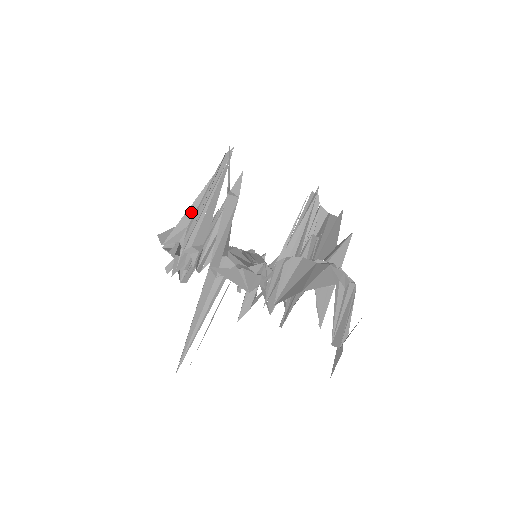
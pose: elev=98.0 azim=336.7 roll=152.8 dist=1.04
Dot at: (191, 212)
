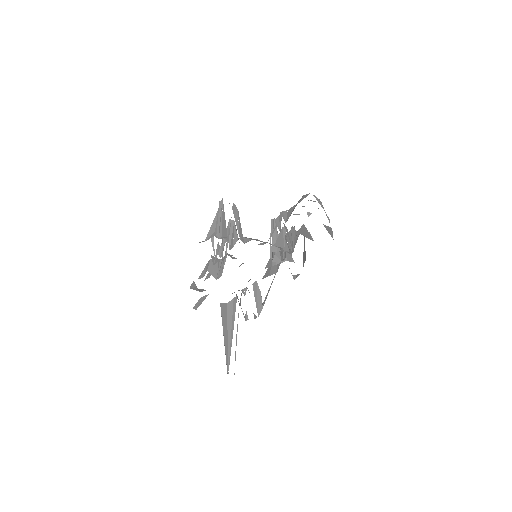
Dot at: (213, 227)
